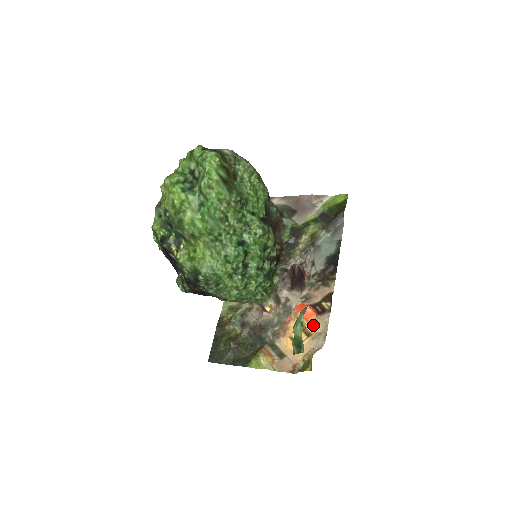
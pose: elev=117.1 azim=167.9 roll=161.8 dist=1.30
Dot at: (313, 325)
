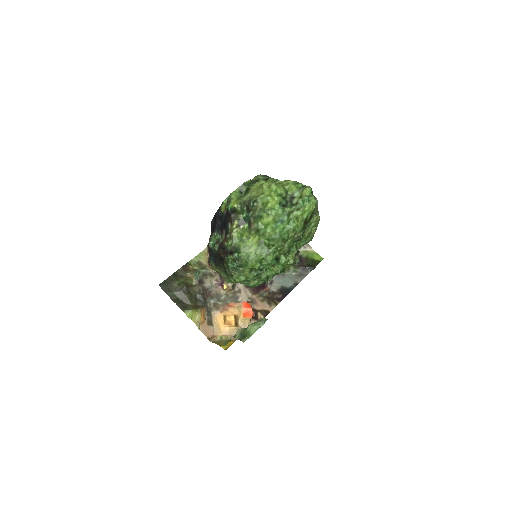
Dot at: (244, 322)
